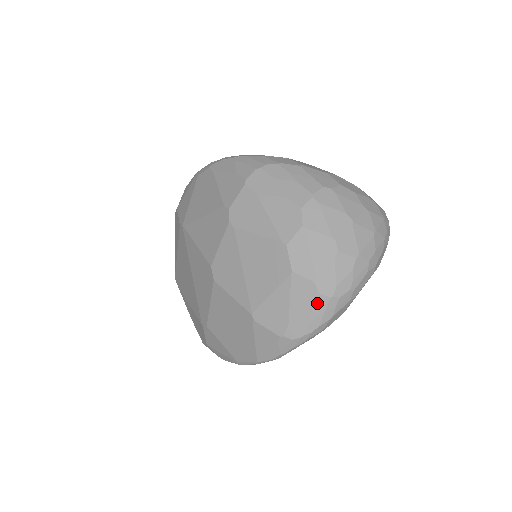
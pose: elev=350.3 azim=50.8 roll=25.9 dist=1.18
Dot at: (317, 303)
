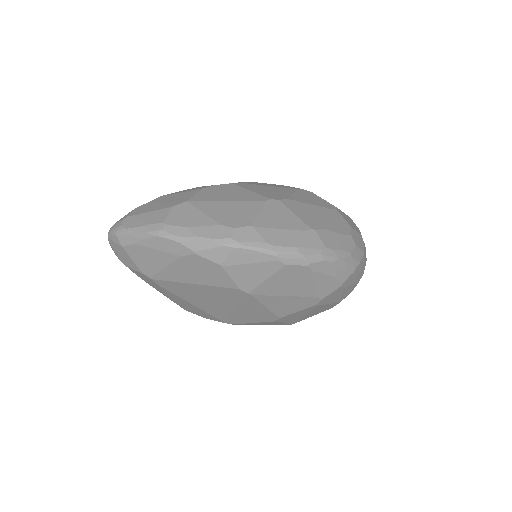
Dot at: occluded
